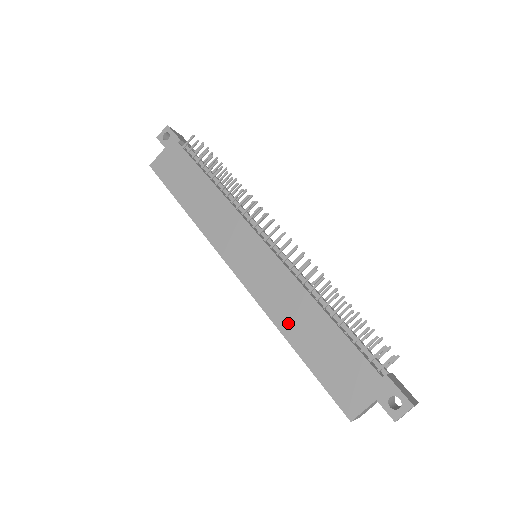
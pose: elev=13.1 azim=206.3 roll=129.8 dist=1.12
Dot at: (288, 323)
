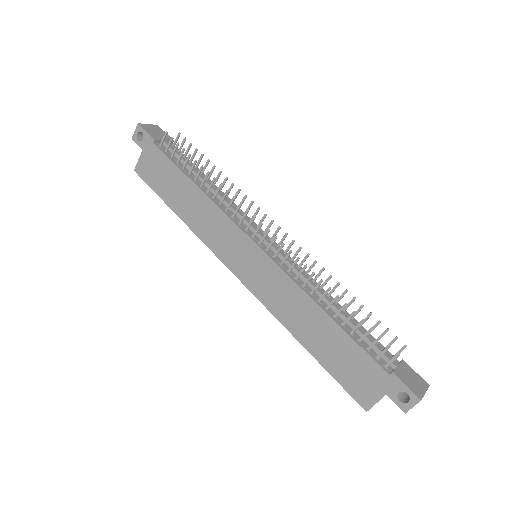
Dot at: (296, 326)
